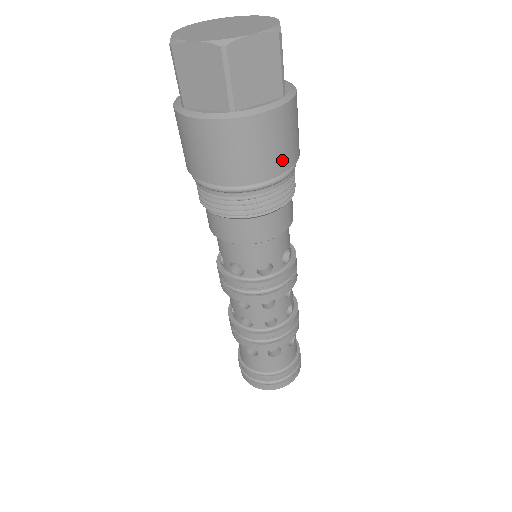
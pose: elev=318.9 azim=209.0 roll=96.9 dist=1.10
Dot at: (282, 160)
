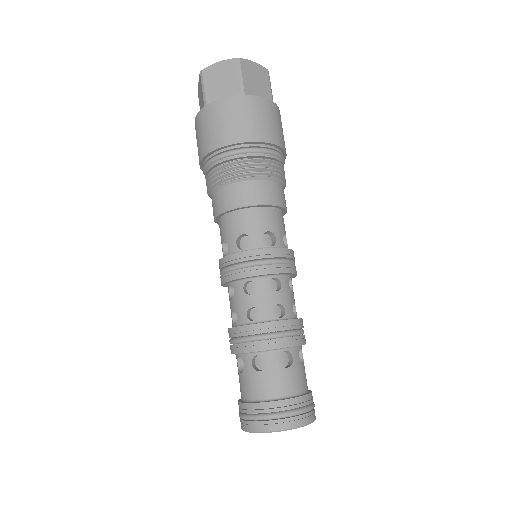
Dot at: (277, 137)
